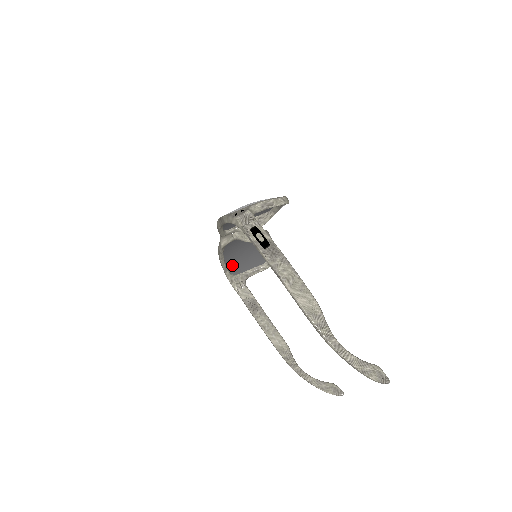
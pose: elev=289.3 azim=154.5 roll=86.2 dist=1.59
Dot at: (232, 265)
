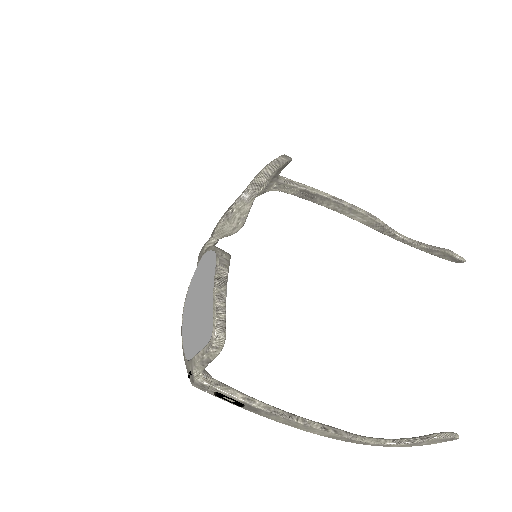
Dot at: occluded
